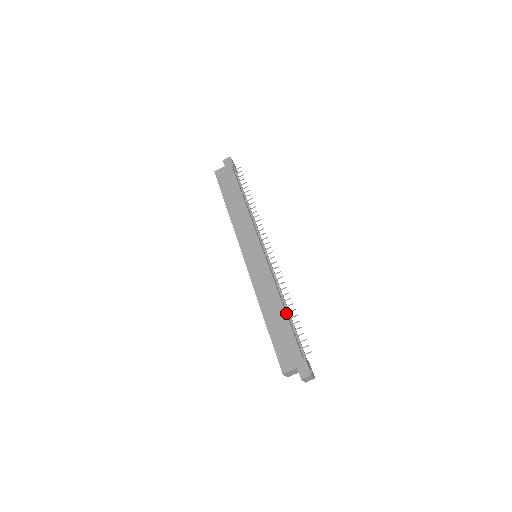
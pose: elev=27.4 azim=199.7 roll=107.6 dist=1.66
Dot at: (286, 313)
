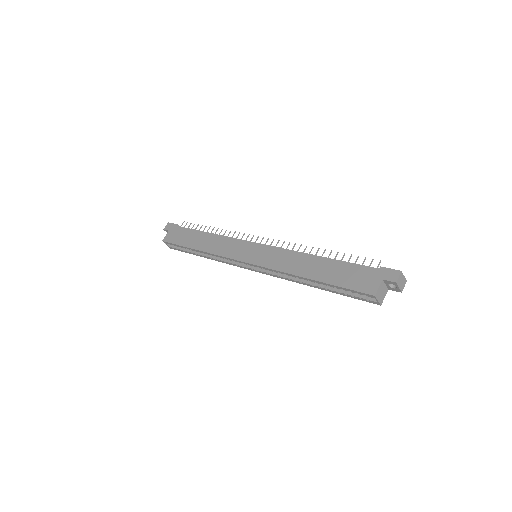
Dot at: (327, 258)
